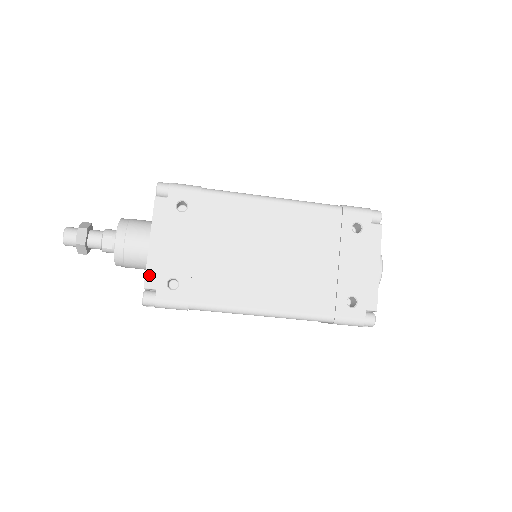
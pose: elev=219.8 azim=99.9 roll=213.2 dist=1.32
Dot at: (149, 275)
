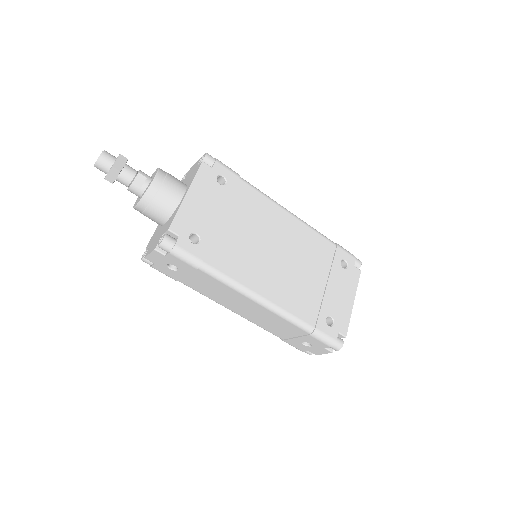
Dot at: (177, 221)
